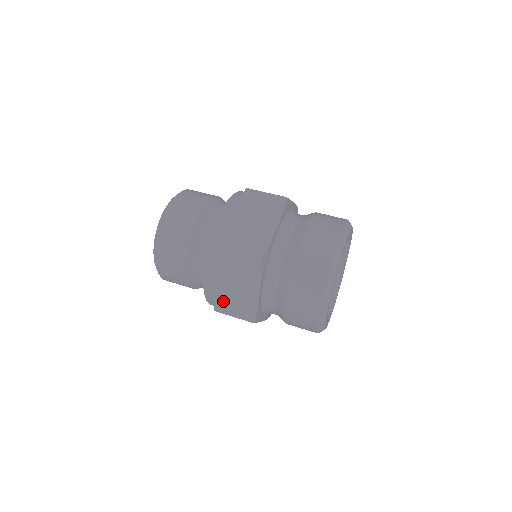
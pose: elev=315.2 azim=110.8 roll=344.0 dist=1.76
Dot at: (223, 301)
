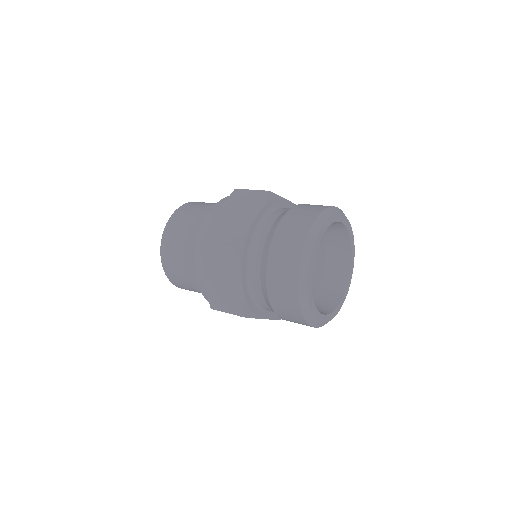
Dot at: (215, 231)
